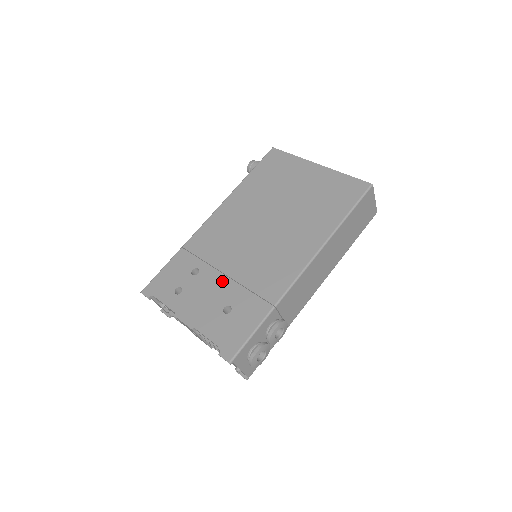
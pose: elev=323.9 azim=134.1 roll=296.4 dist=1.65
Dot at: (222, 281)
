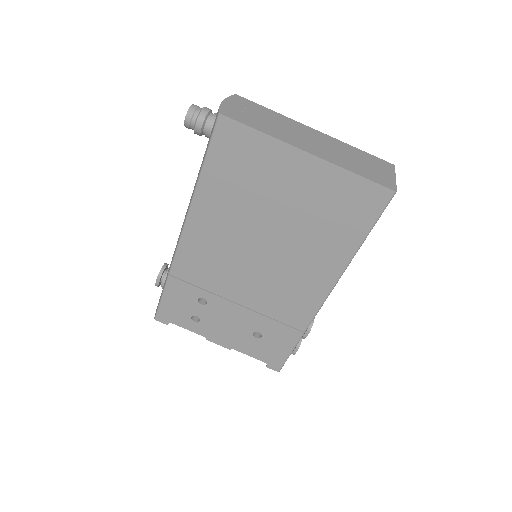
Dot at: (238, 311)
